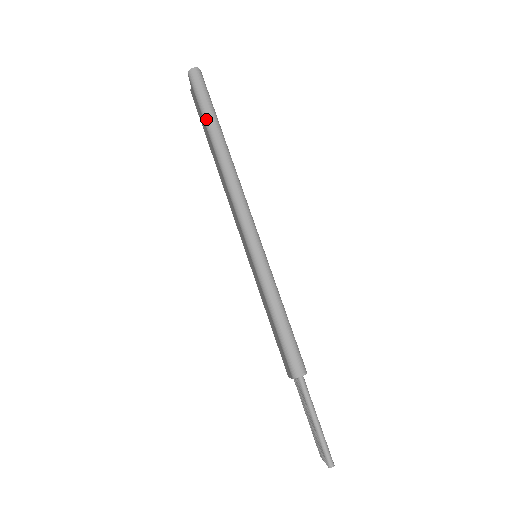
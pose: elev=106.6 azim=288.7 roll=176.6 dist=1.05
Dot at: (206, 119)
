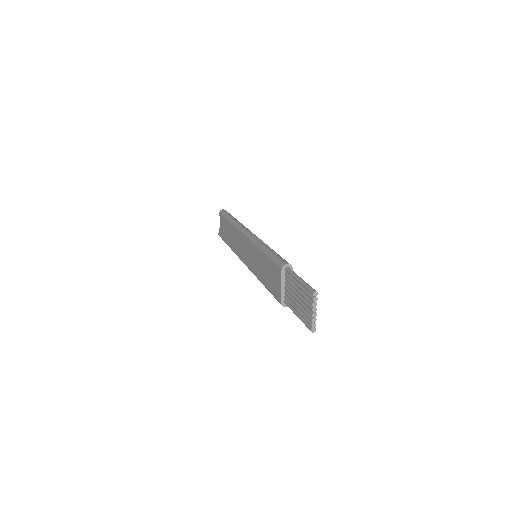
Dot at: (228, 217)
